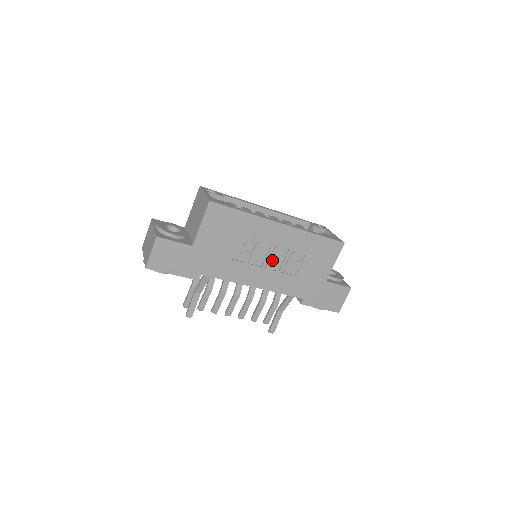
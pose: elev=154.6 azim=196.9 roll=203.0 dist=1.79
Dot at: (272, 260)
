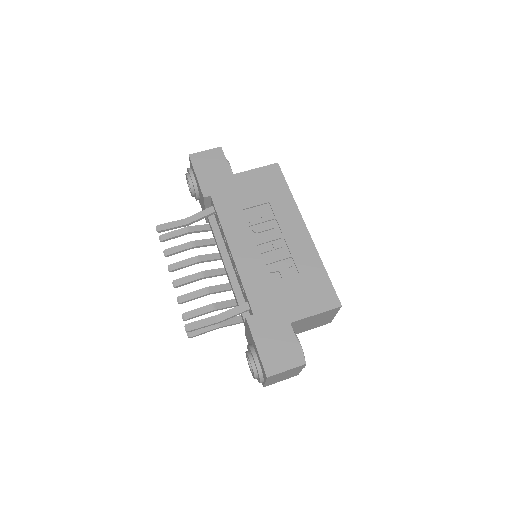
Dot at: (269, 247)
